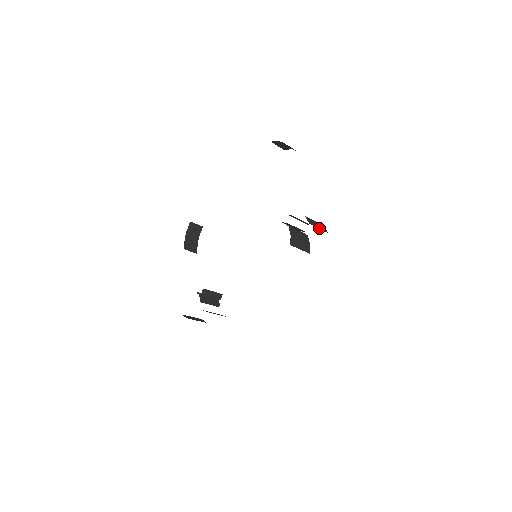
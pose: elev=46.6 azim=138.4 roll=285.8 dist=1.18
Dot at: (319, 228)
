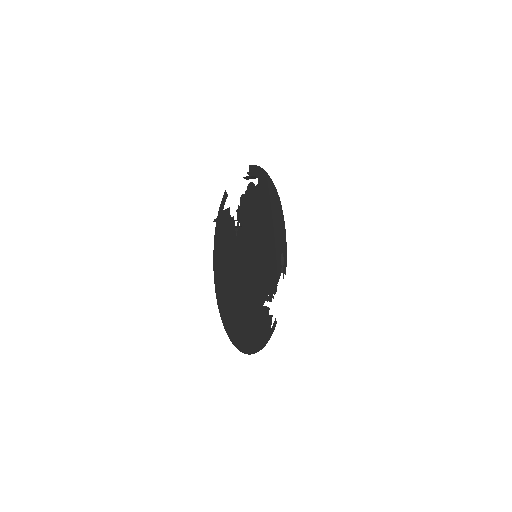
Dot at: occluded
